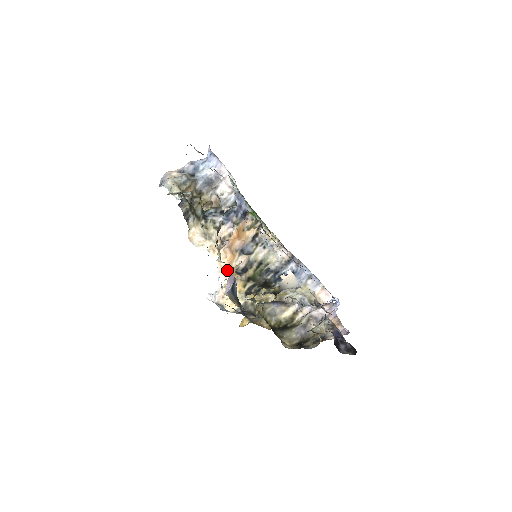
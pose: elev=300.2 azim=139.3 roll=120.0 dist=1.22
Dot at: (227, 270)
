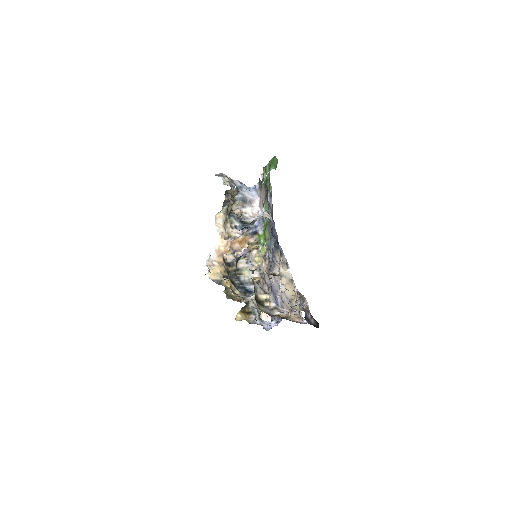
Dot at: (221, 254)
